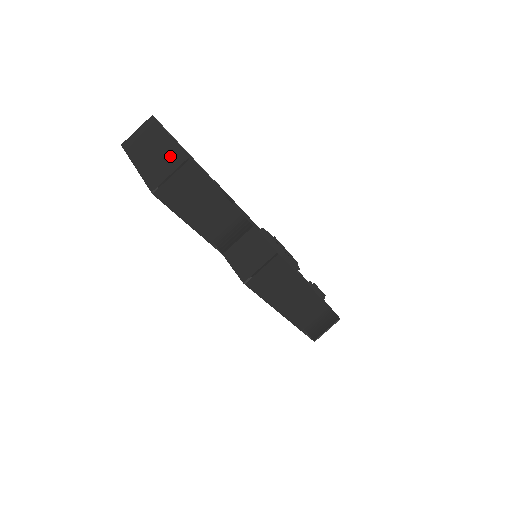
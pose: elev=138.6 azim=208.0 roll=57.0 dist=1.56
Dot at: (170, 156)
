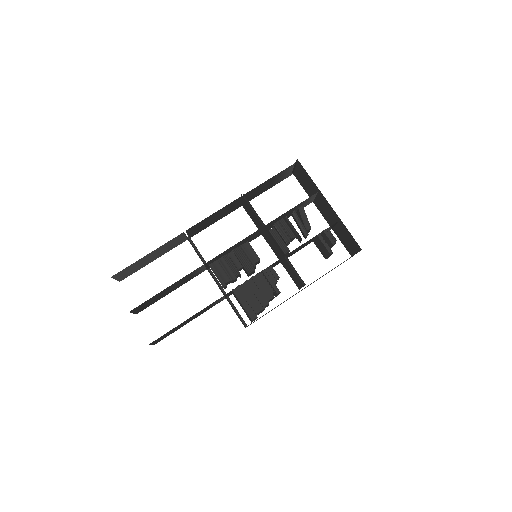
Dot at: occluded
